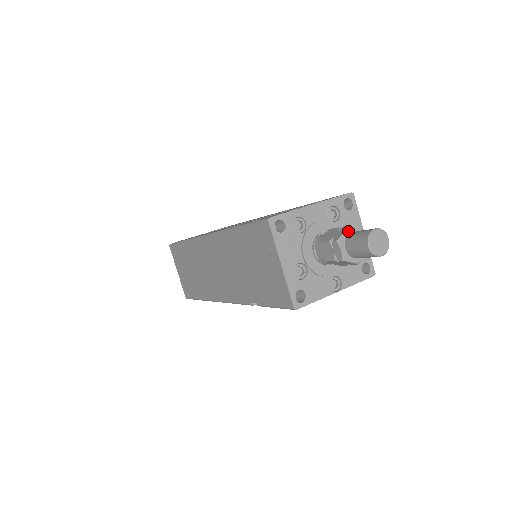
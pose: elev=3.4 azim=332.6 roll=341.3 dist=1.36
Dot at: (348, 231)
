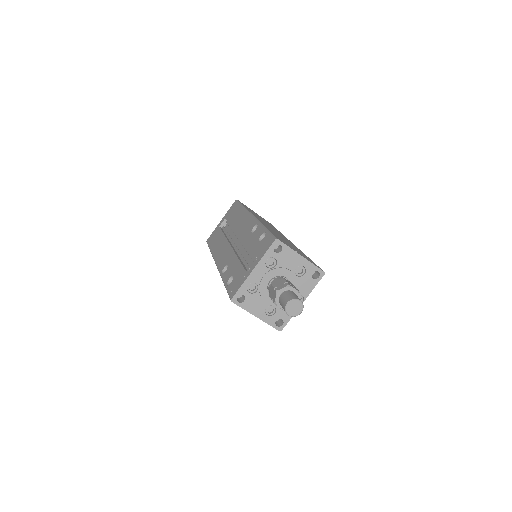
Dot at: (278, 294)
